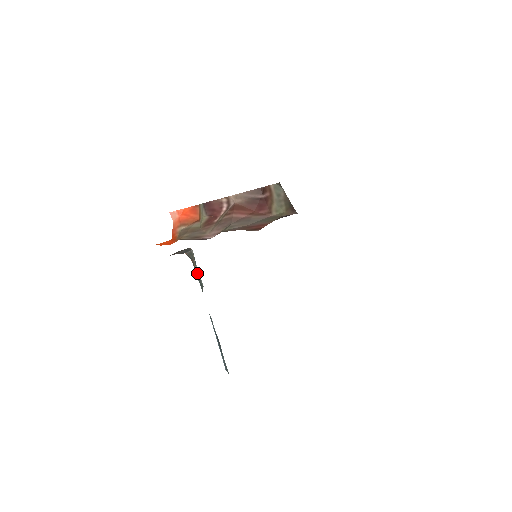
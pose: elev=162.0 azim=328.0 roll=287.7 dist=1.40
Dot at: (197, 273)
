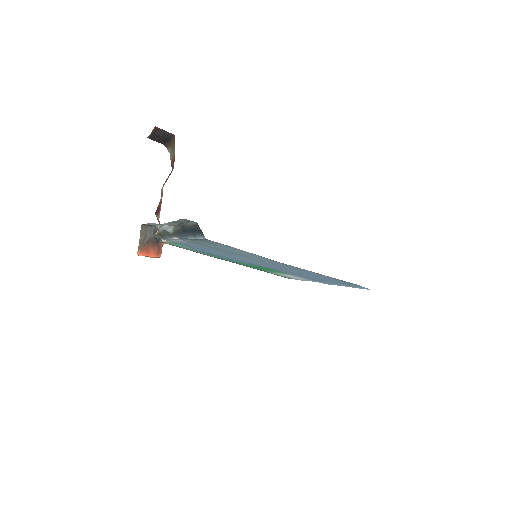
Dot at: occluded
